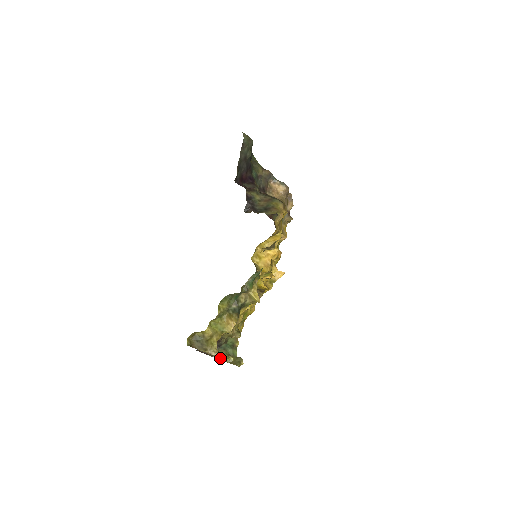
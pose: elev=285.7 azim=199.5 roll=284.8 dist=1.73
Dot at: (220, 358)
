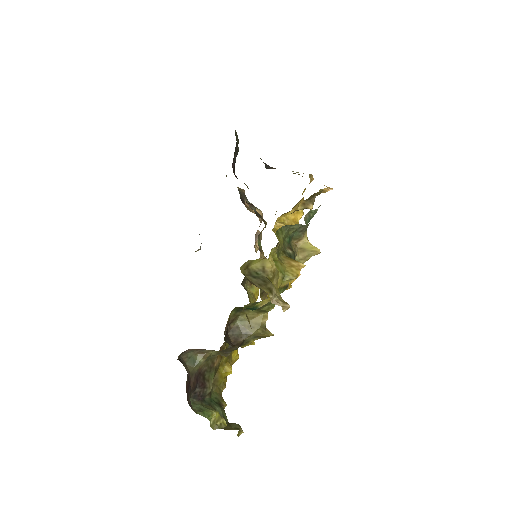
Dot at: (208, 416)
